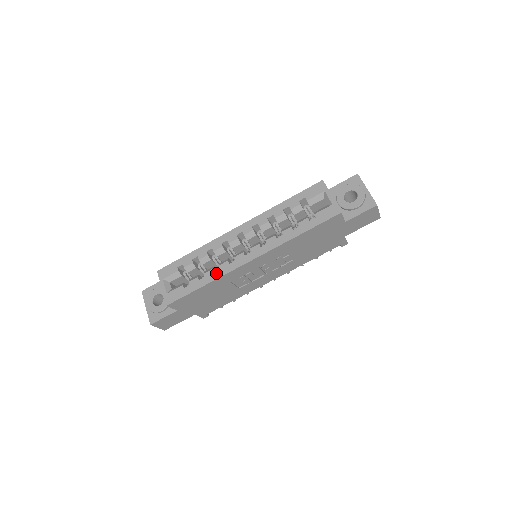
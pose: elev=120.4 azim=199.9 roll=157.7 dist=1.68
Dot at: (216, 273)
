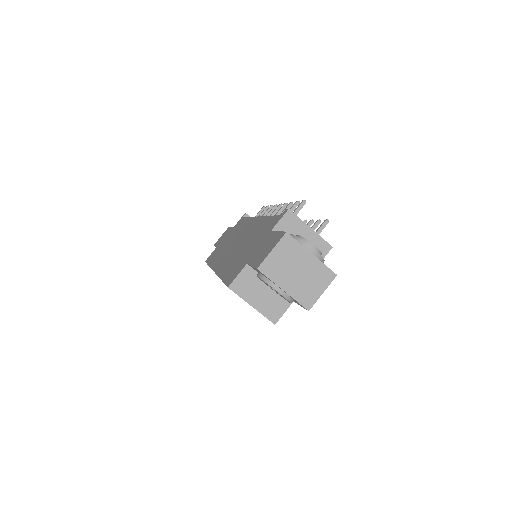
Dot at: occluded
